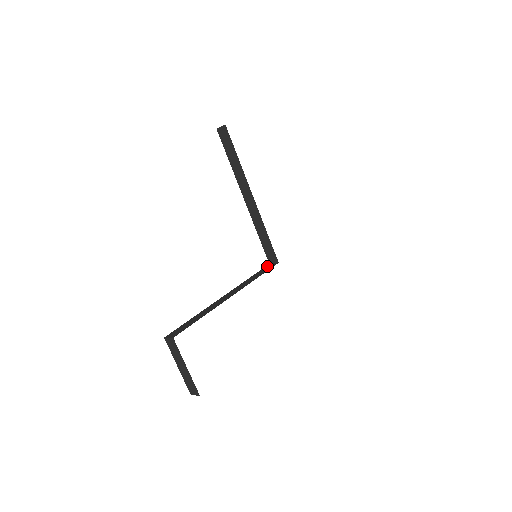
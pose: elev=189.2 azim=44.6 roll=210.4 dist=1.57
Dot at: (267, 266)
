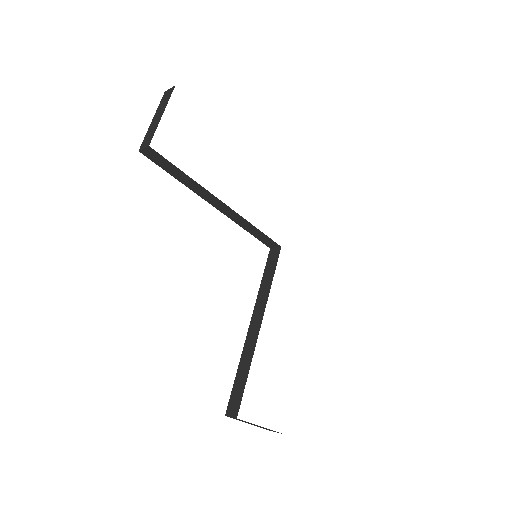
Dot at: (270, 255)
